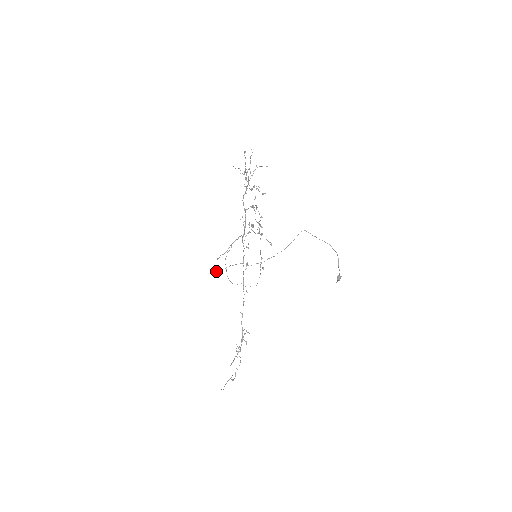
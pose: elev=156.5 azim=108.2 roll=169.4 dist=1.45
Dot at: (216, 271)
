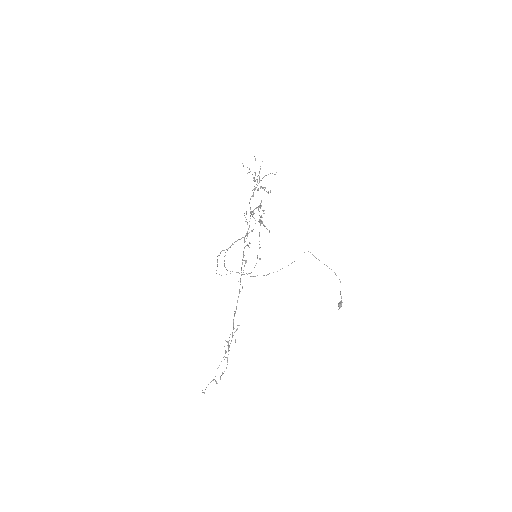
Dot at: (216, 273)
